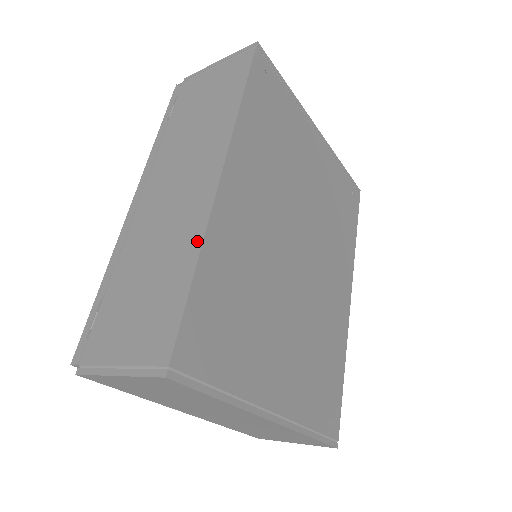
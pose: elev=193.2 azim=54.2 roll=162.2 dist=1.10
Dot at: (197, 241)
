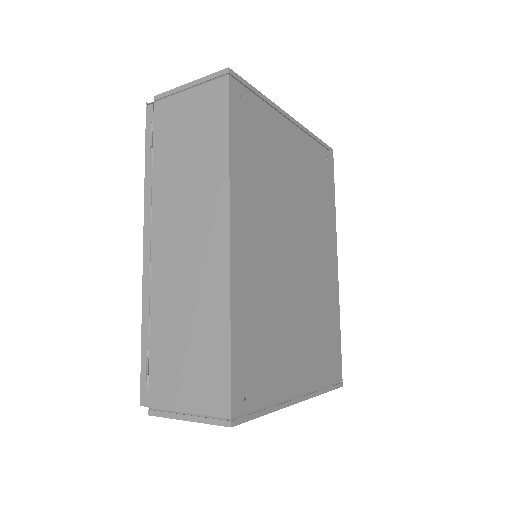
Dot at: (225, 307)
